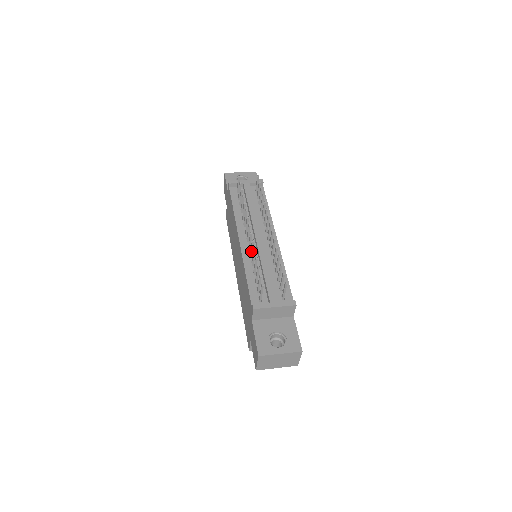
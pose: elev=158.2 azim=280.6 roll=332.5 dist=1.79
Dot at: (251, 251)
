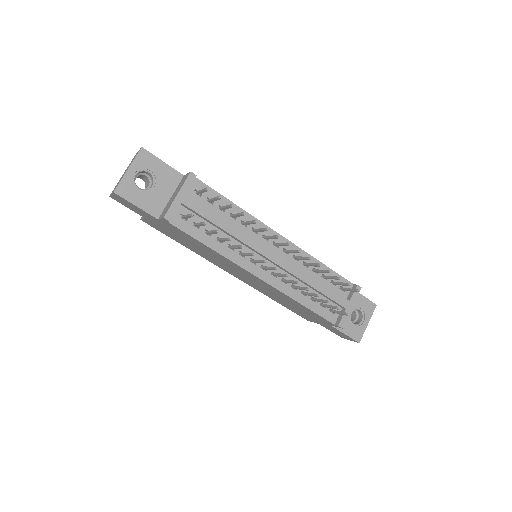
Dot at: occluded
